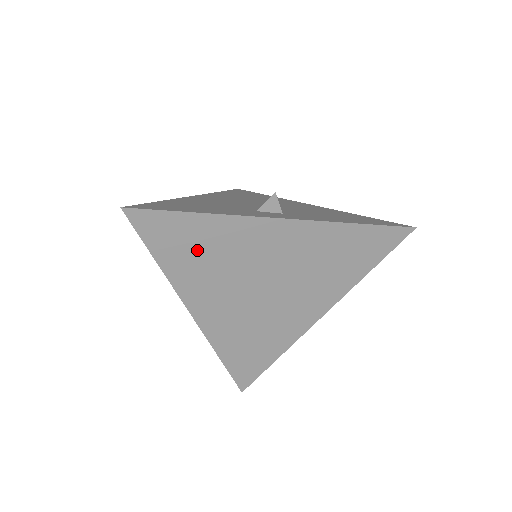
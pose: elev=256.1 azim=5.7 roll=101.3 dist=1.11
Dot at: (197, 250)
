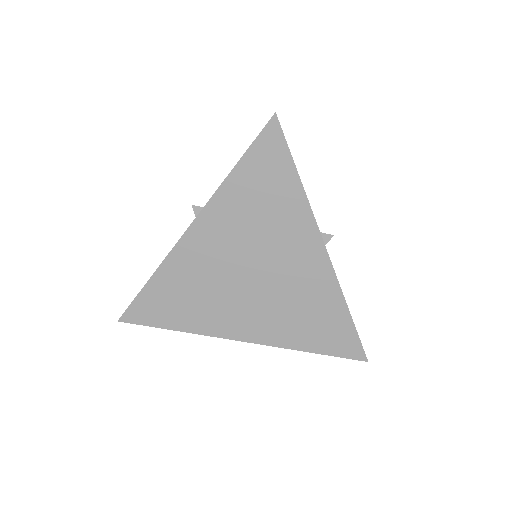
Dot at: (263, 196)
